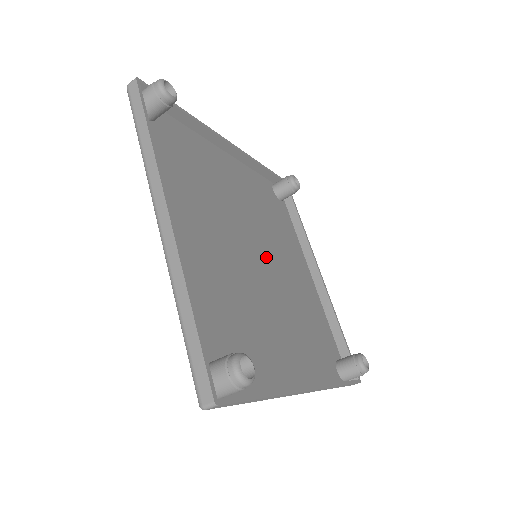
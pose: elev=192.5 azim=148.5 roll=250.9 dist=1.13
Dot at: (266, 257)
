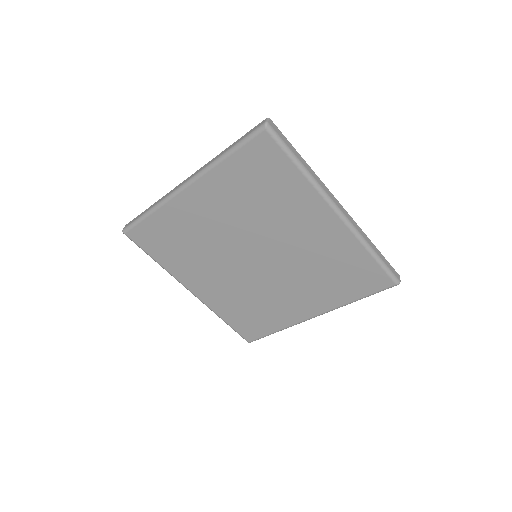
Dot at: (265, 269)
